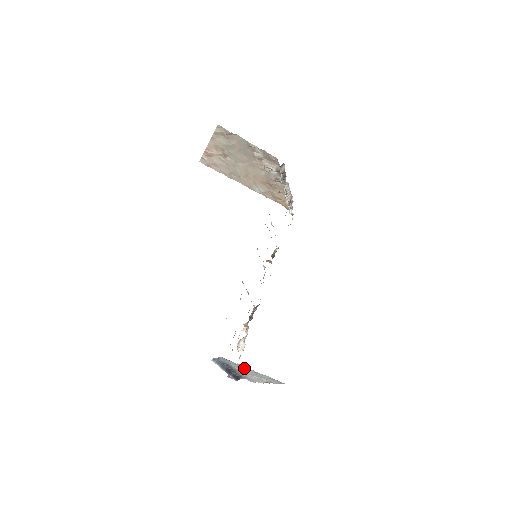
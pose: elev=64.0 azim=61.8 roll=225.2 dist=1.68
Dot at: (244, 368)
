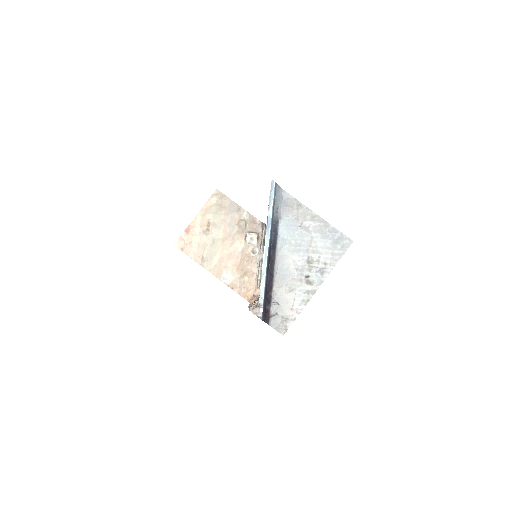
Dot at: (302, 220)
